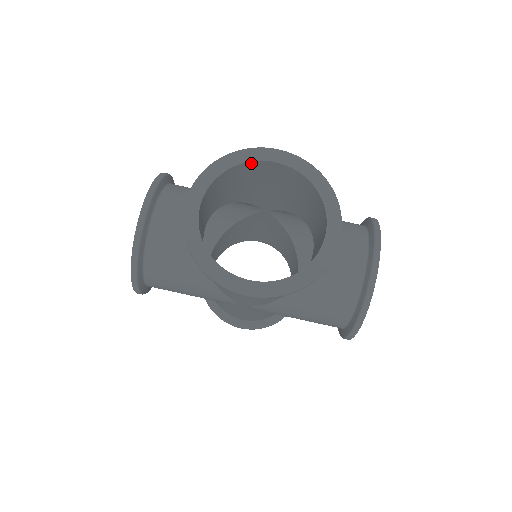
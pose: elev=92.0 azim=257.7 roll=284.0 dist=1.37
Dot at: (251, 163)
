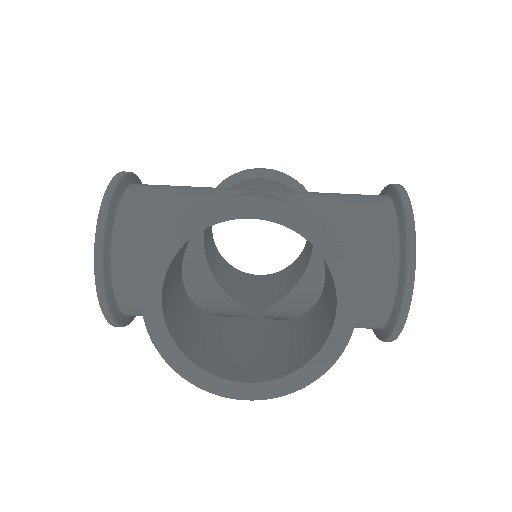
Dot at: (217, 222)
